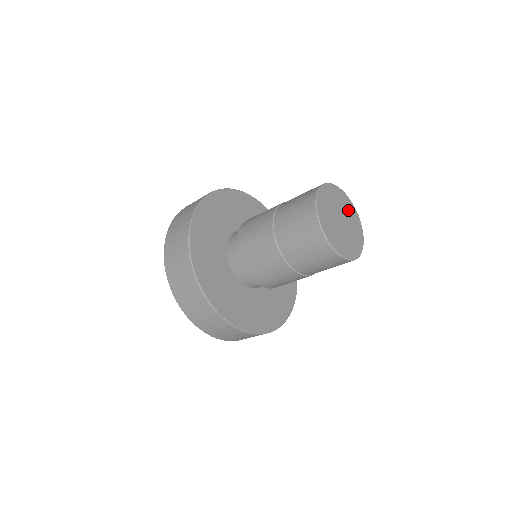
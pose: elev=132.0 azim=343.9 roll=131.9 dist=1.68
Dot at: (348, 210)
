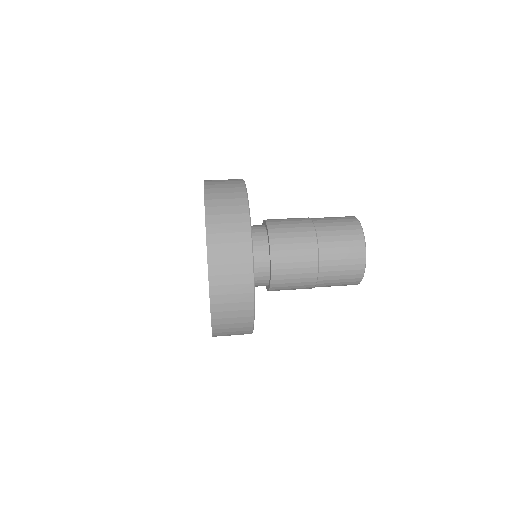
Dot at: occluded
